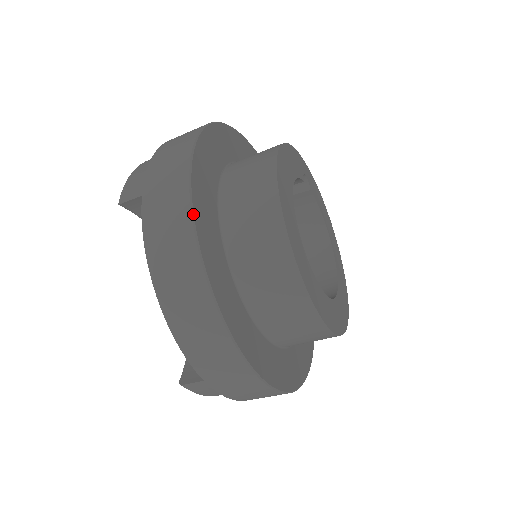
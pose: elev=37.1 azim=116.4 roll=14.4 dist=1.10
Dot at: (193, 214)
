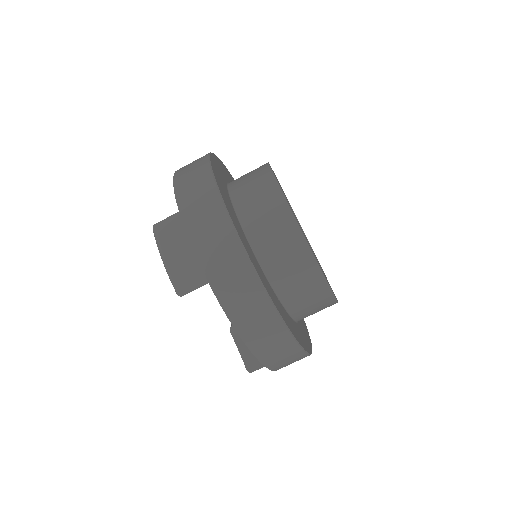
Dot at: occluded
